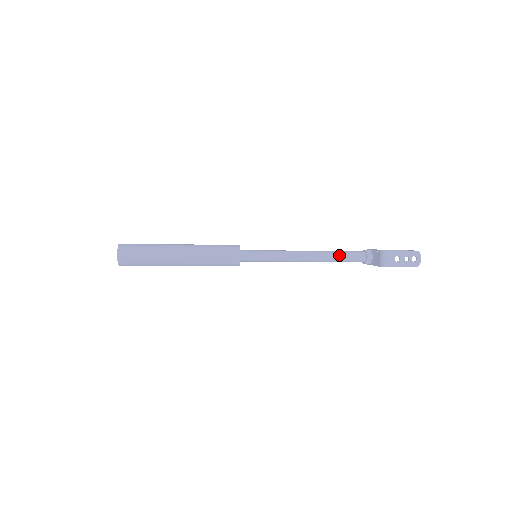
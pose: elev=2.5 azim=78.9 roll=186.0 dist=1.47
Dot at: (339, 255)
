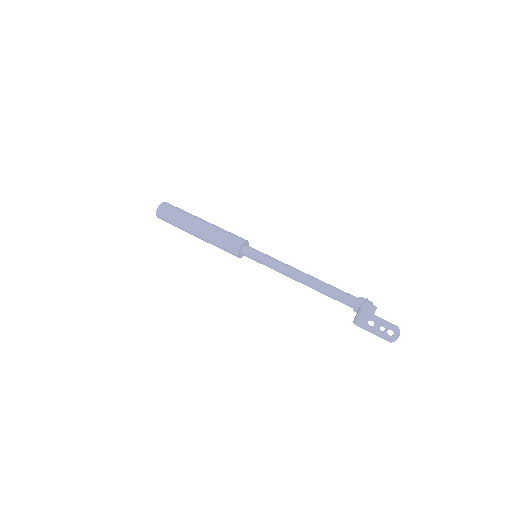
Dot at: (328, 290)
